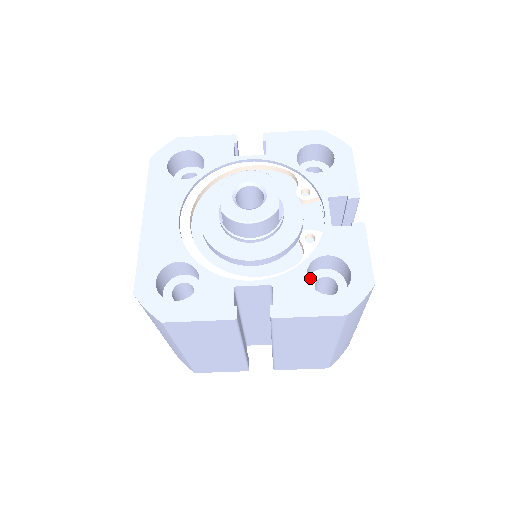
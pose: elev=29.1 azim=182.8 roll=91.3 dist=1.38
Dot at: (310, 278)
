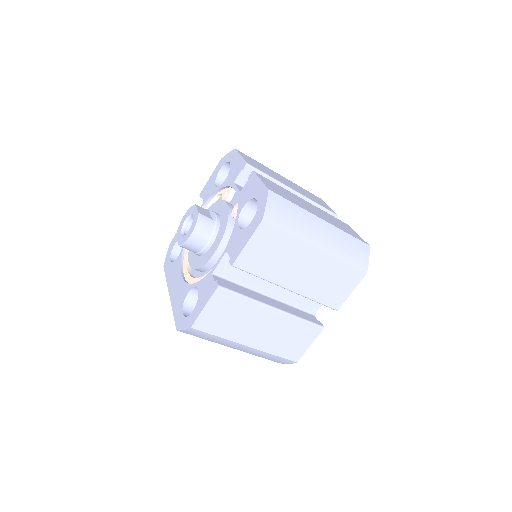
Dot at: occluded
